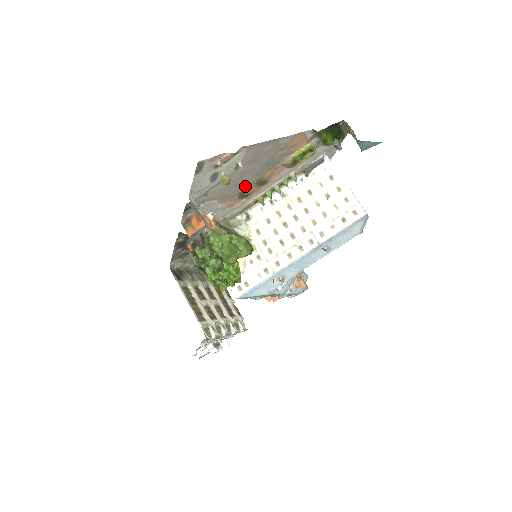
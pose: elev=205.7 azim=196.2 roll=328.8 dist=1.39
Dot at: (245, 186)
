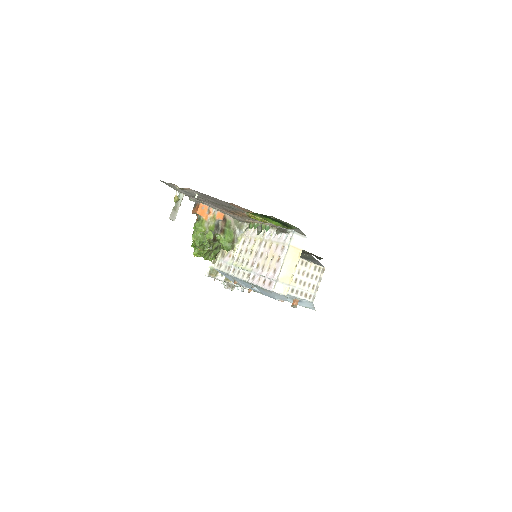
Dot at: (226, 209)
